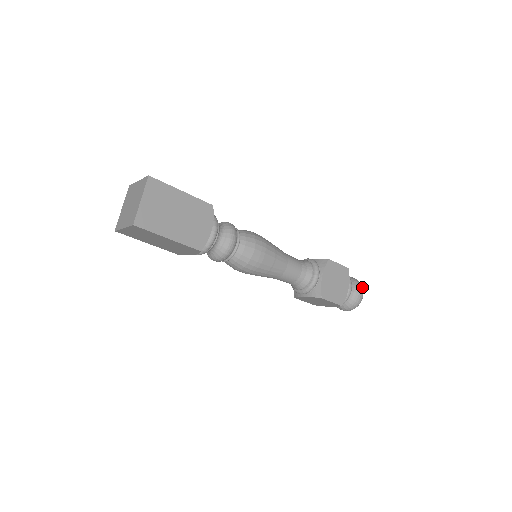
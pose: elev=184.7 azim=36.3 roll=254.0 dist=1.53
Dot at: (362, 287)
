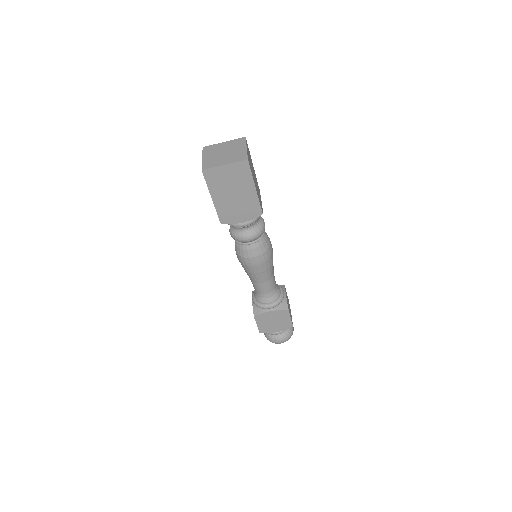
Dot at: occluded
